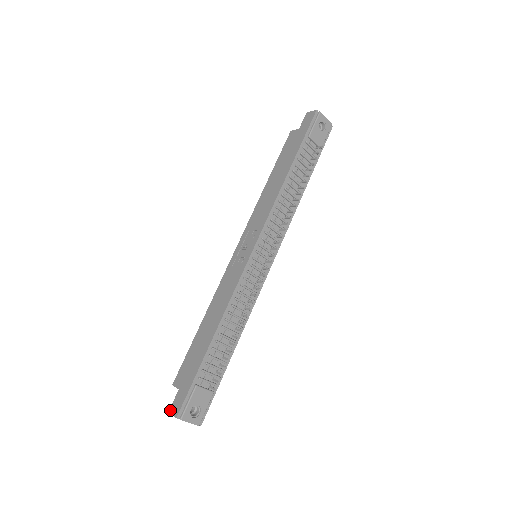
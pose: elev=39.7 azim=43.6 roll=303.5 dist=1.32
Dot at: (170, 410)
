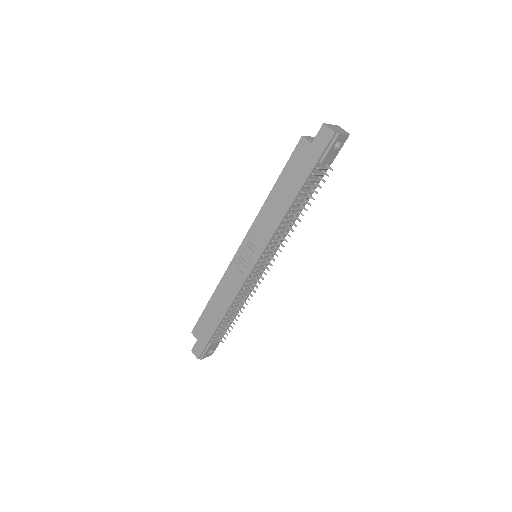
Dot at: (192, 351)
